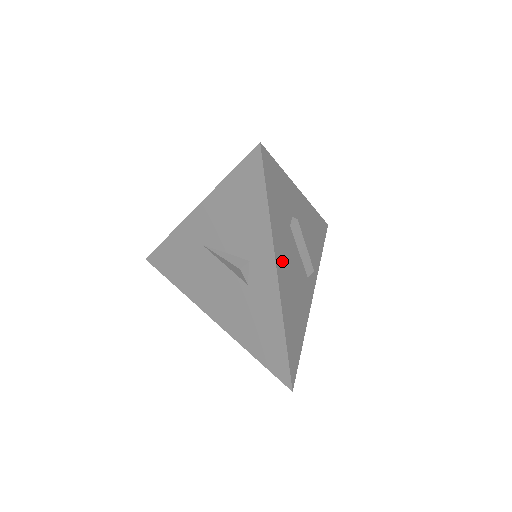
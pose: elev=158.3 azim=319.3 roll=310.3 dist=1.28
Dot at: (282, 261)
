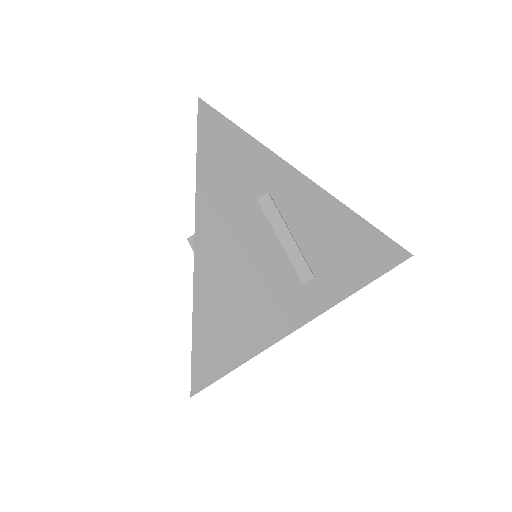
Dot at: (216, 225)
